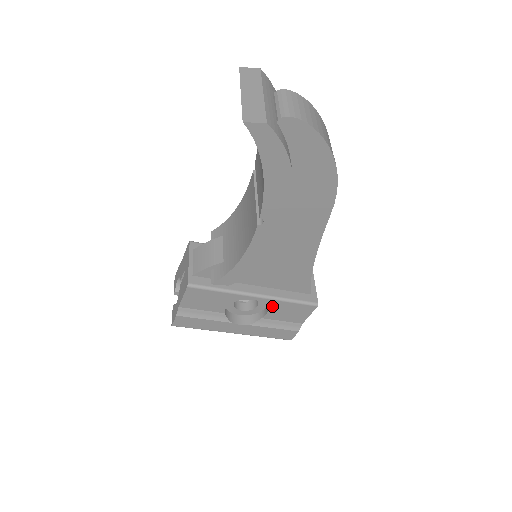
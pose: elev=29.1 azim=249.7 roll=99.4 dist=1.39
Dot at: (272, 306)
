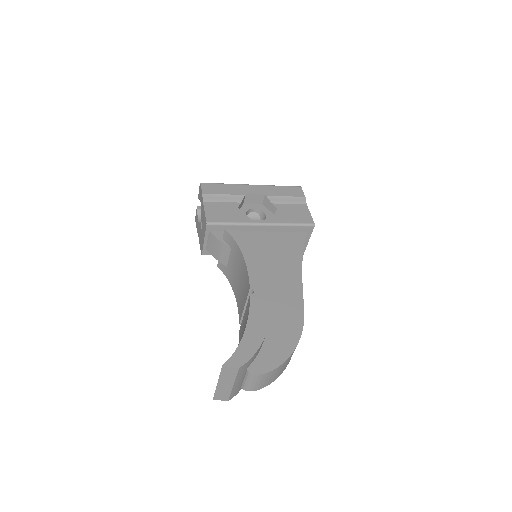
Dot at: occluded
